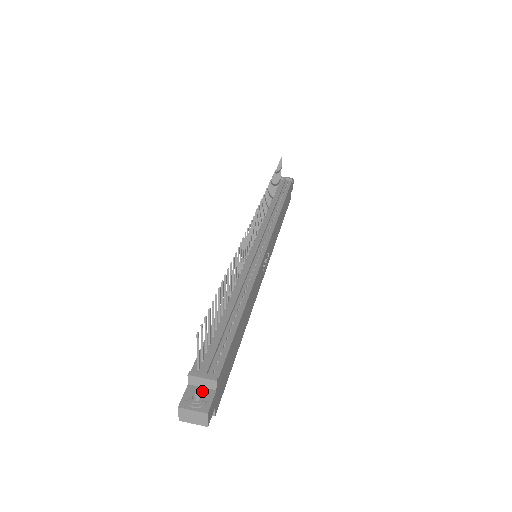
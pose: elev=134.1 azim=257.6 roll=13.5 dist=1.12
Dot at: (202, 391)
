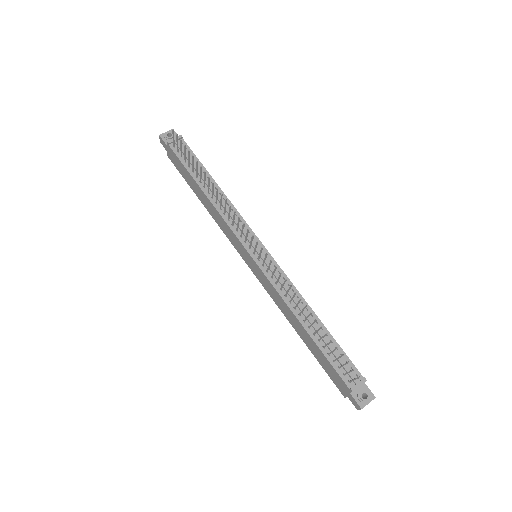
Dot at: (361, 390)
